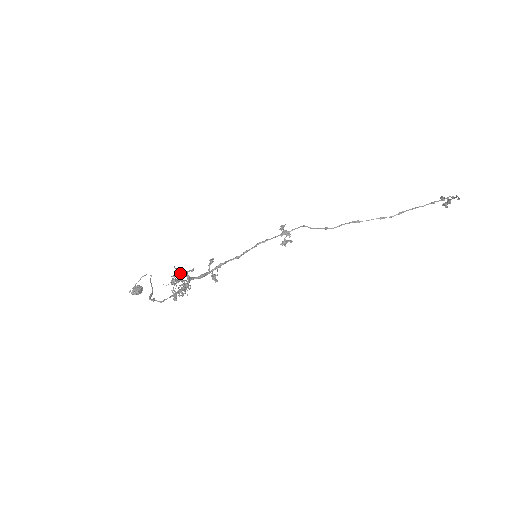
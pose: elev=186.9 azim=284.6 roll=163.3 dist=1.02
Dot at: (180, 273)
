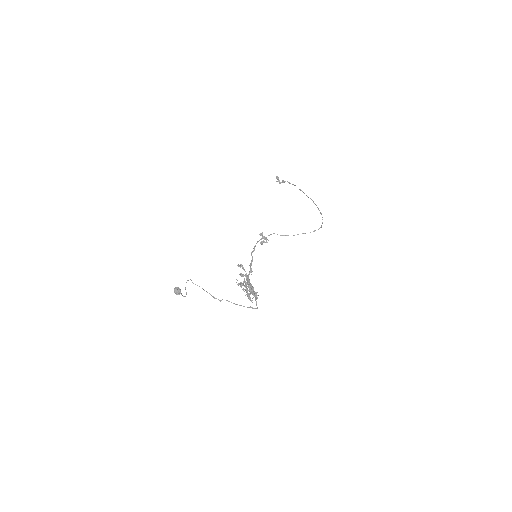
Dot at: (250, 286)
